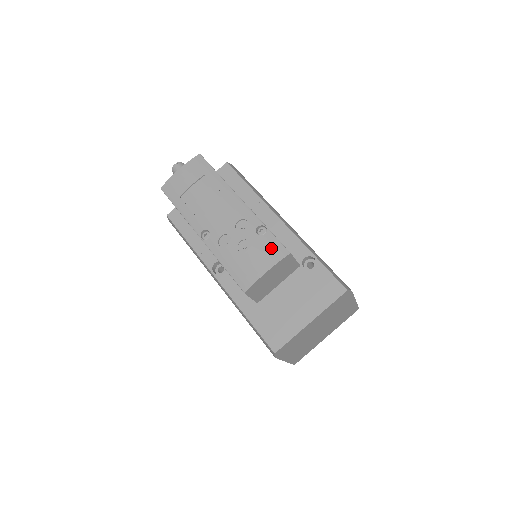
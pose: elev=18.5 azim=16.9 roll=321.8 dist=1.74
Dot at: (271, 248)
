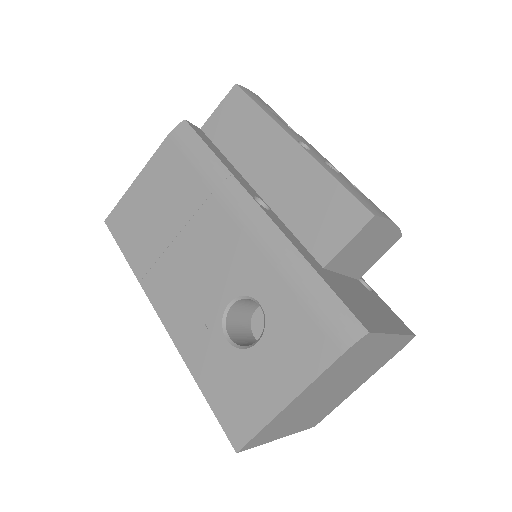
Dot at: occluded
